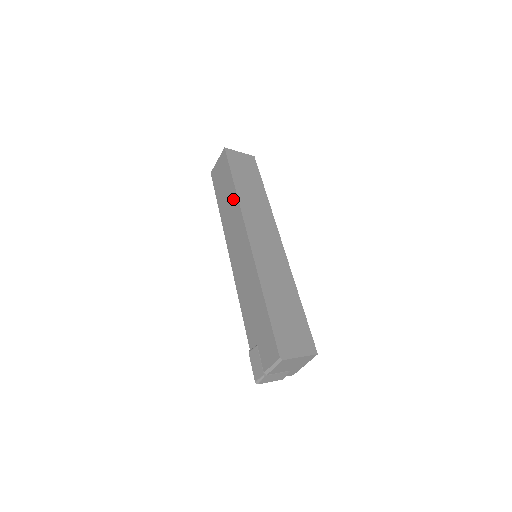
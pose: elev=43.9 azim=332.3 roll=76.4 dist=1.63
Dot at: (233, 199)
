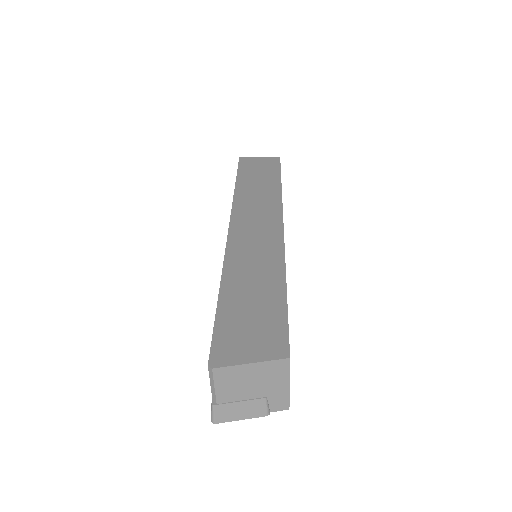
Dot at: occluded
